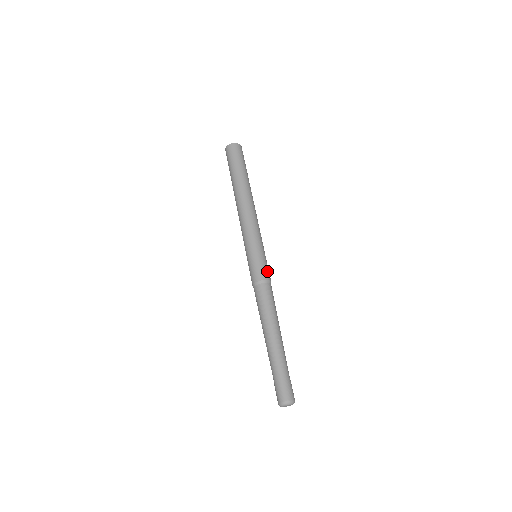
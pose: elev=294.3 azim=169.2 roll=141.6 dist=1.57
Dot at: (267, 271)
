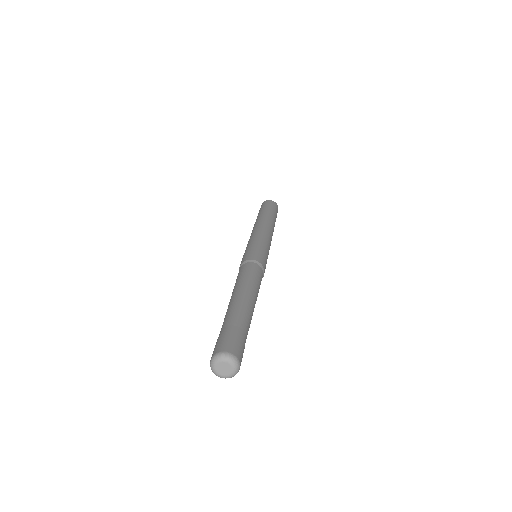
Dot at: (265, 263)
